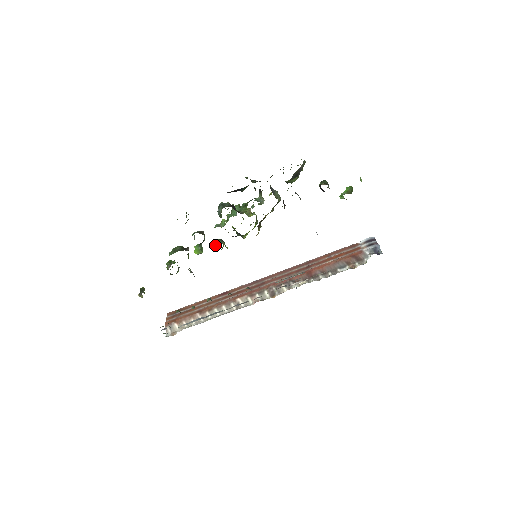
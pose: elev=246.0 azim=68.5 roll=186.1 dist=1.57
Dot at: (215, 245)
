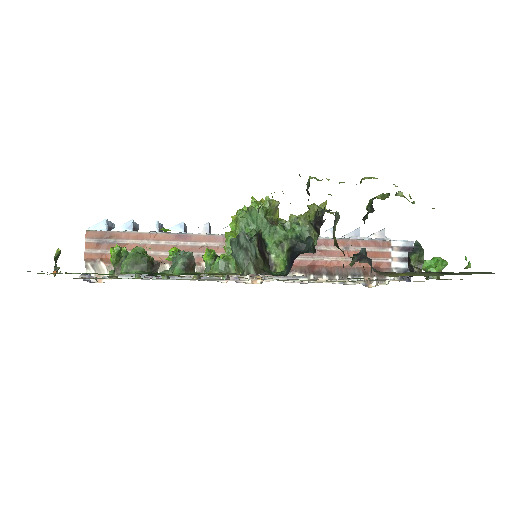
Dot at: (206, 269)
